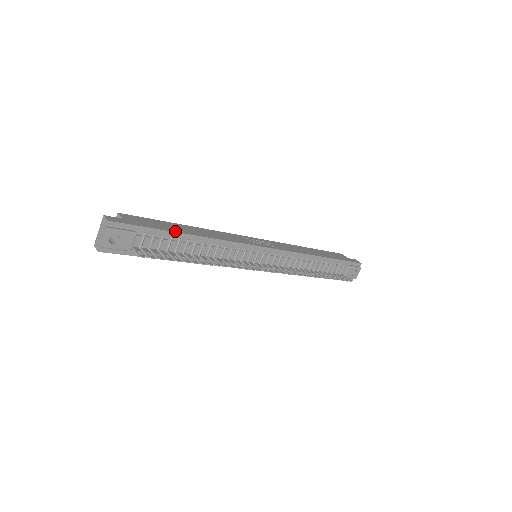
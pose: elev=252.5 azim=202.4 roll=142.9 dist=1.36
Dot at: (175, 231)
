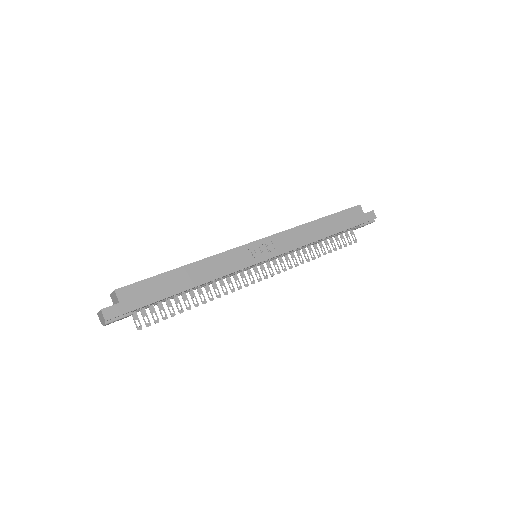
Dot at: (170, 295)
